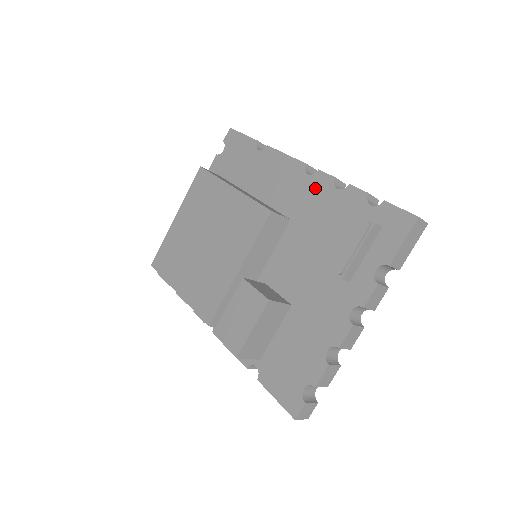
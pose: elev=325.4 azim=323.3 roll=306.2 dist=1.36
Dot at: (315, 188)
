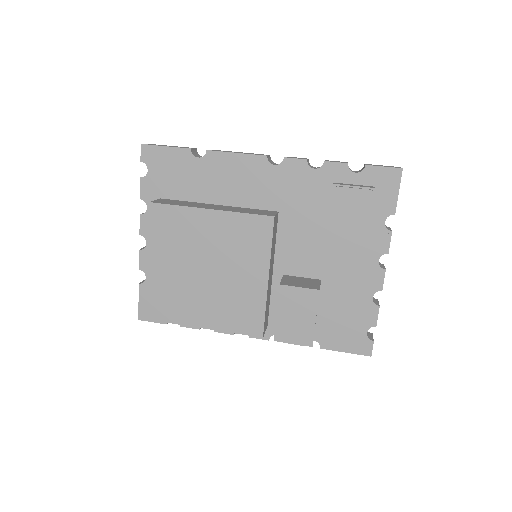
Dot at: (290, 175)
